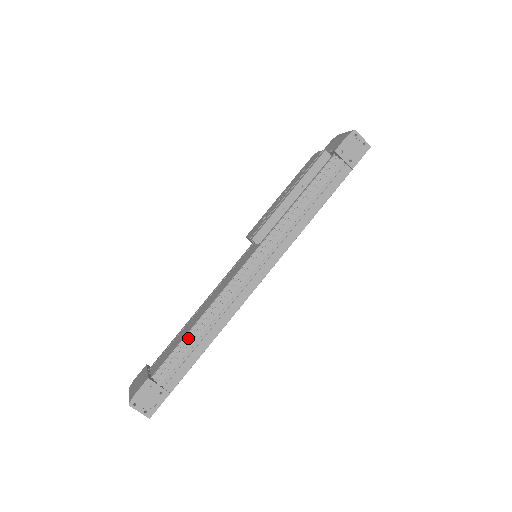
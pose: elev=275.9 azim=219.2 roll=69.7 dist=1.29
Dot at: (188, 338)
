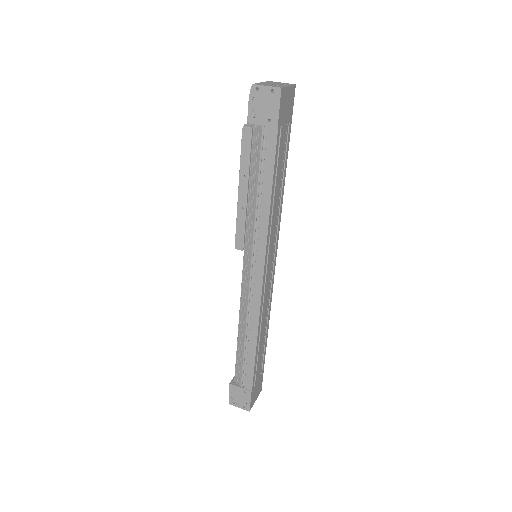
Dot at: (239, 347)
